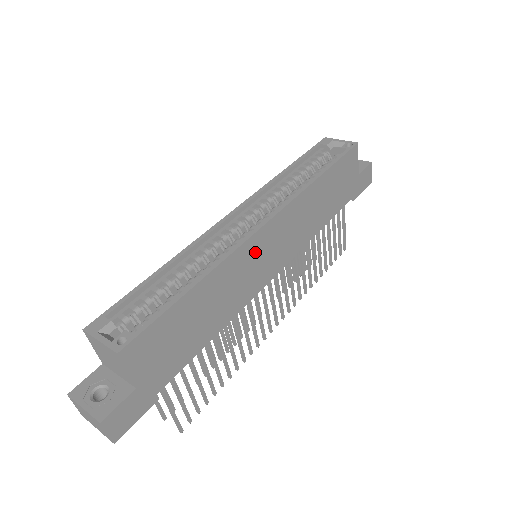
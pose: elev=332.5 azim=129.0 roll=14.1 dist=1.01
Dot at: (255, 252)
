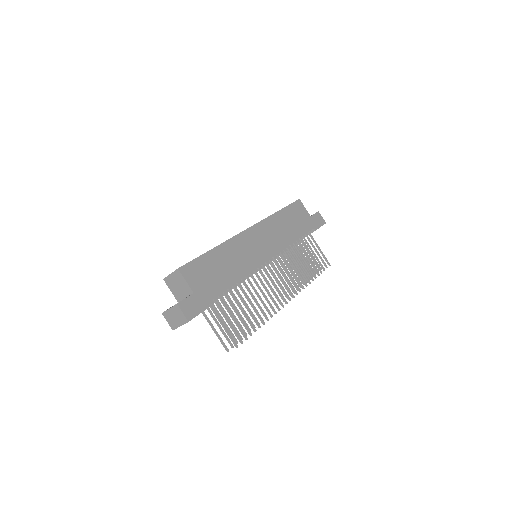
Dot at: (248, 242)
